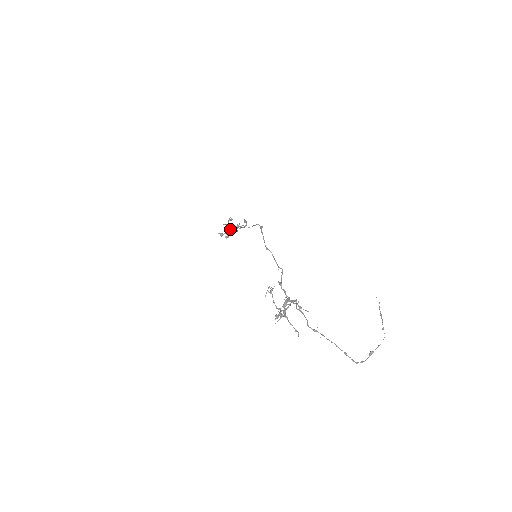
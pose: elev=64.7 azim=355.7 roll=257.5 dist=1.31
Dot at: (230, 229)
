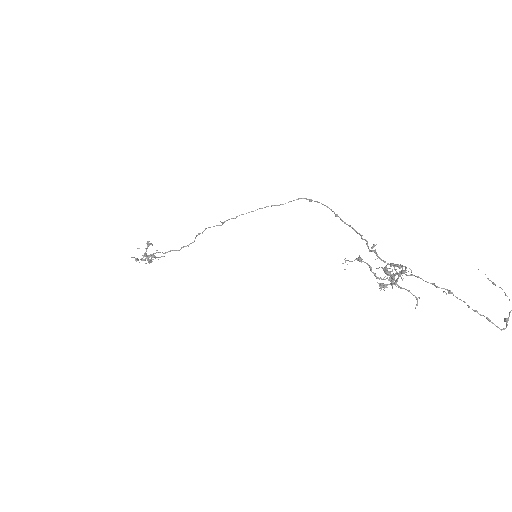
Dot at: occluded
